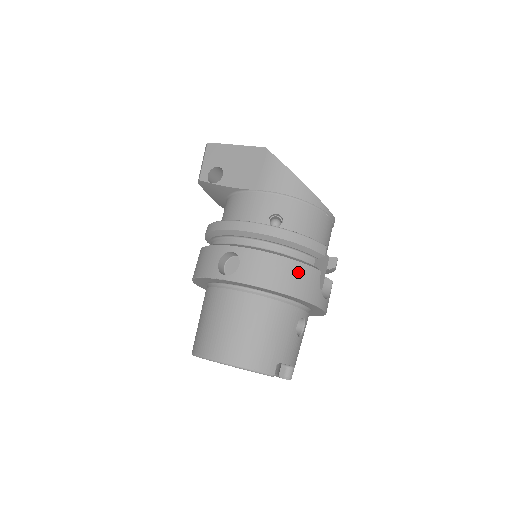
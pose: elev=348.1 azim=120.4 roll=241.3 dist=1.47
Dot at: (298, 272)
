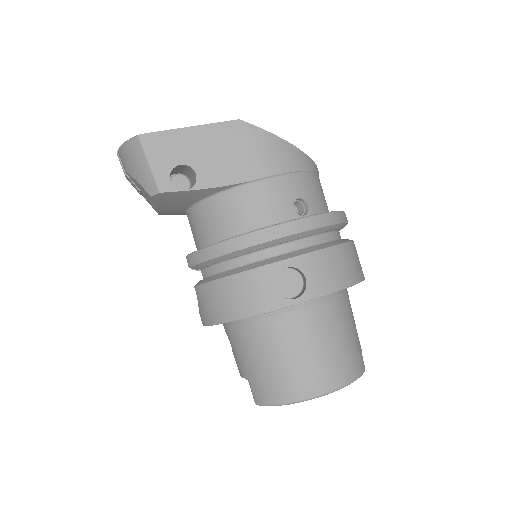
Dot at: (352, 254)
